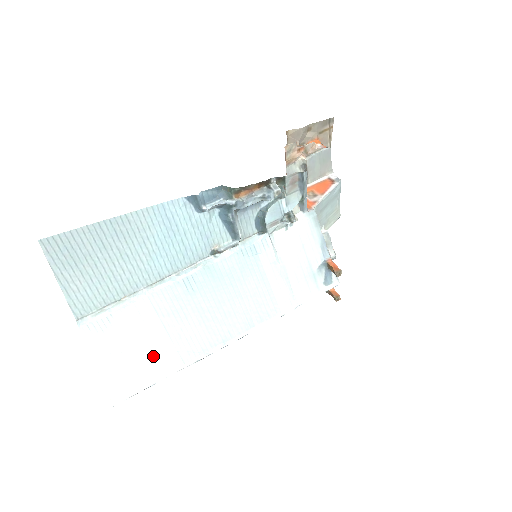
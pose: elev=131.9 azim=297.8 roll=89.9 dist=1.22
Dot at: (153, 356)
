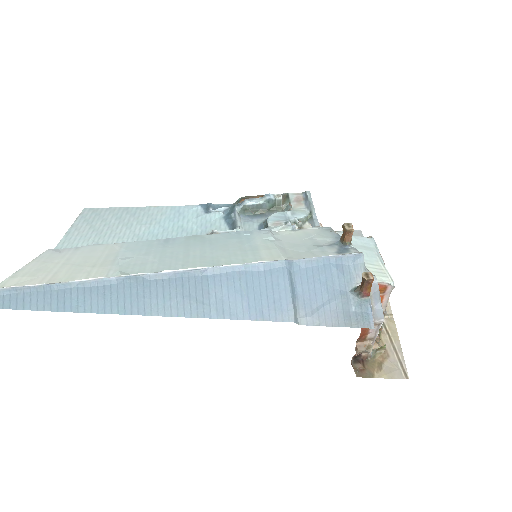
Dot at: (81, 269)
